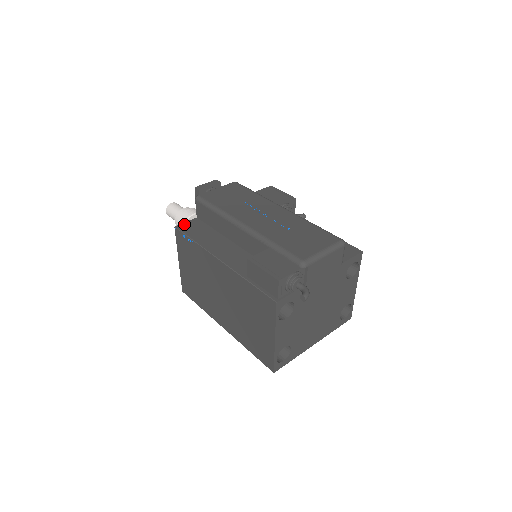
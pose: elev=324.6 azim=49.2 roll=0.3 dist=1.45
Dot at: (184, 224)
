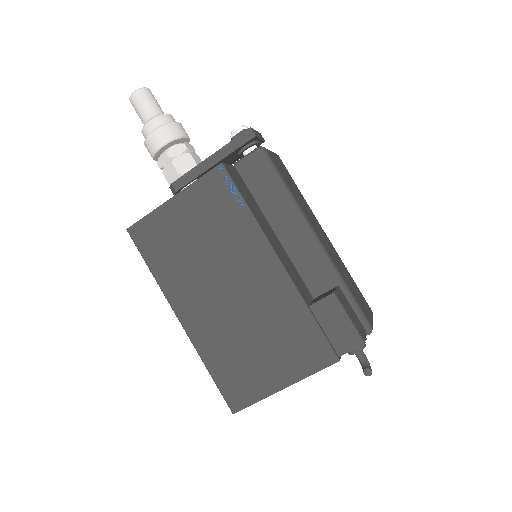
Dot at: (229, 167)
